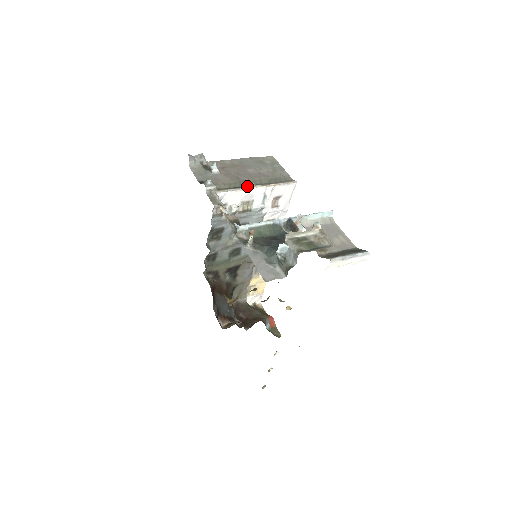
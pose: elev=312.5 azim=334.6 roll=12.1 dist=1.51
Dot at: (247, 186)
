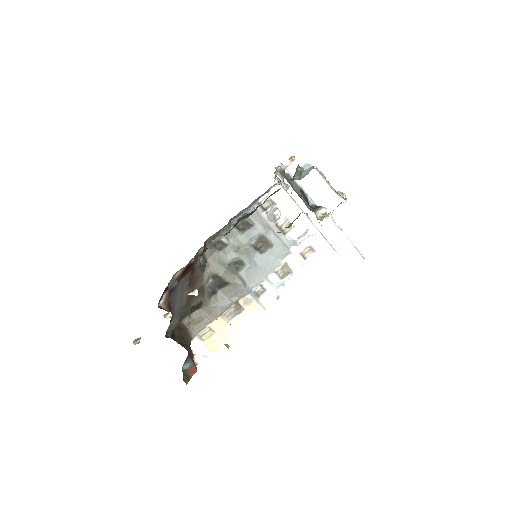
Dot at: (301, 210)
